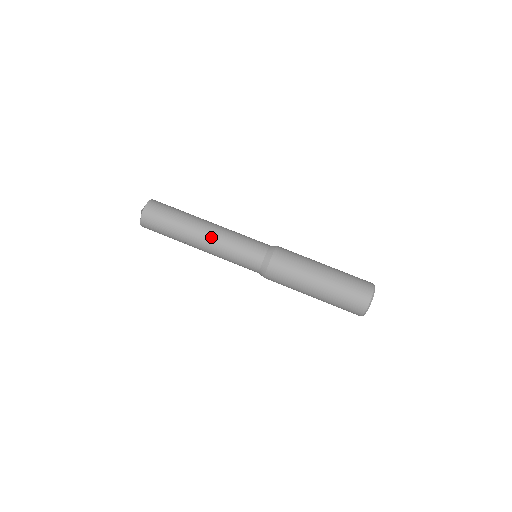
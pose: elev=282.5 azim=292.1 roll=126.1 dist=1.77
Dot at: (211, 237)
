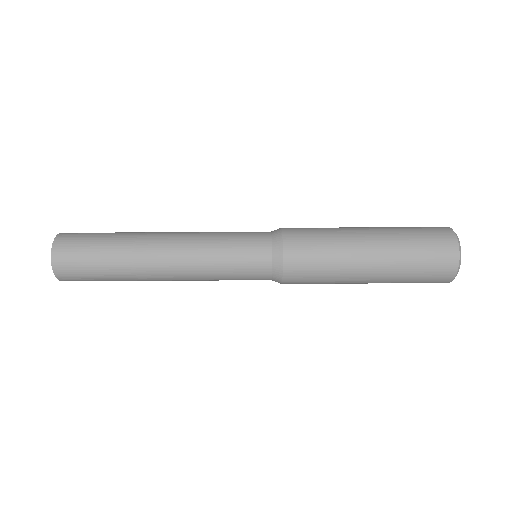
Dot at: (176, 252)
